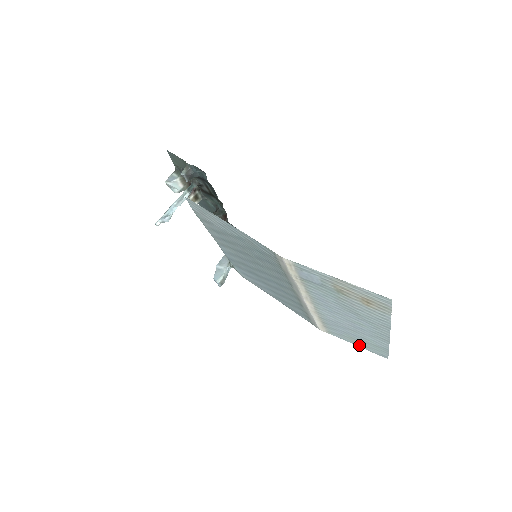
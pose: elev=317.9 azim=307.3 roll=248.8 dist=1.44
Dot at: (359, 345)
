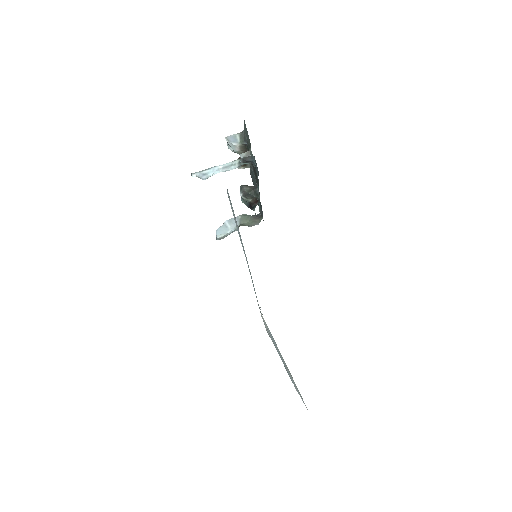
Dot at: occluded
